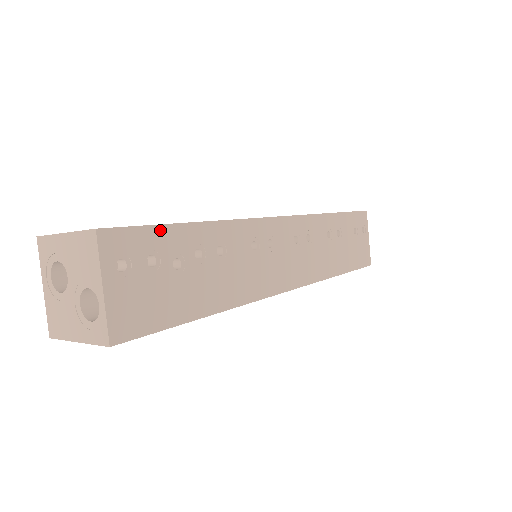
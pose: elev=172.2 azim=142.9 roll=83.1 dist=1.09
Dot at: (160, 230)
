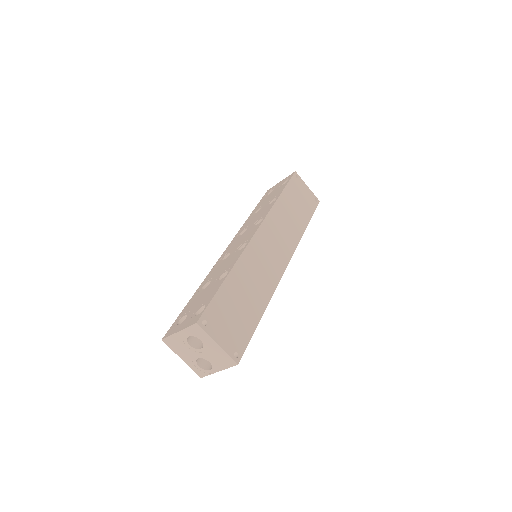
Dot at: (251, 336)
